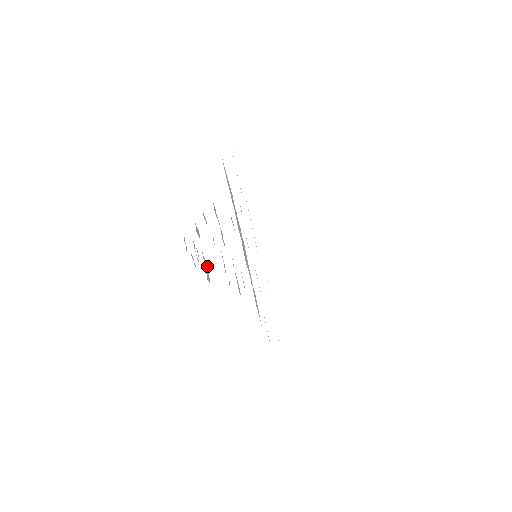
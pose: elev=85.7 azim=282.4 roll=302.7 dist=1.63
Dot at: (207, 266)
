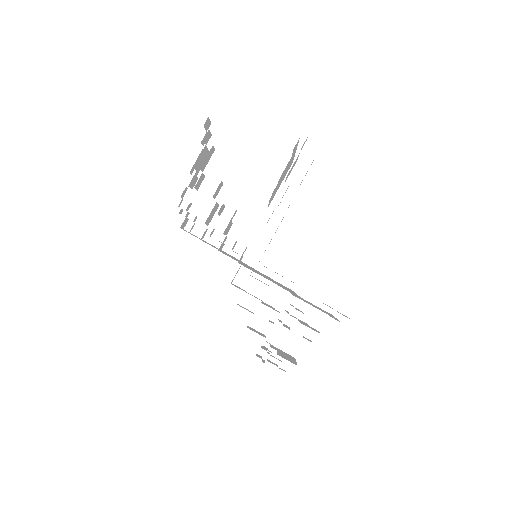
Dot at: occluded
